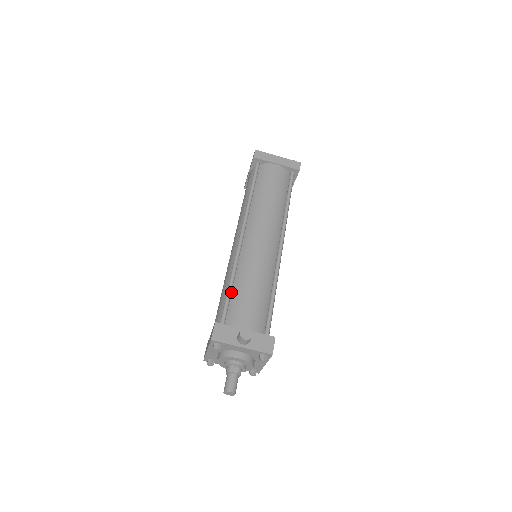
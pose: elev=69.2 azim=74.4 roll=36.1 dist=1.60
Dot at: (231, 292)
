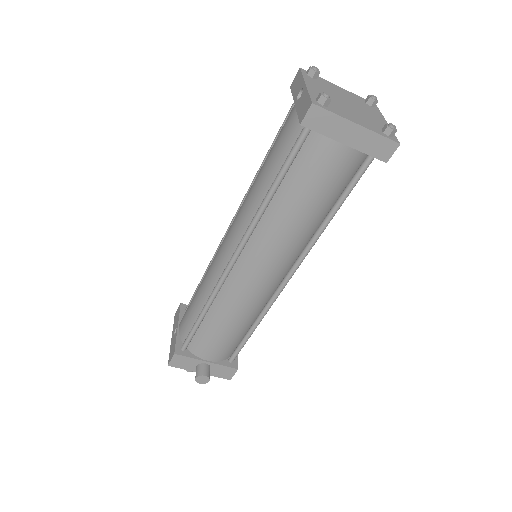
Dot at: (202, 319)
